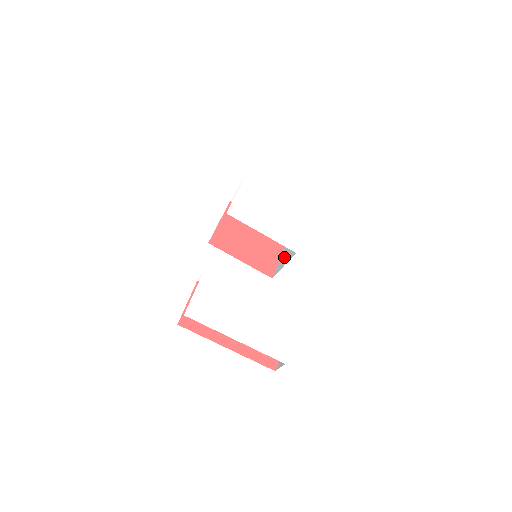
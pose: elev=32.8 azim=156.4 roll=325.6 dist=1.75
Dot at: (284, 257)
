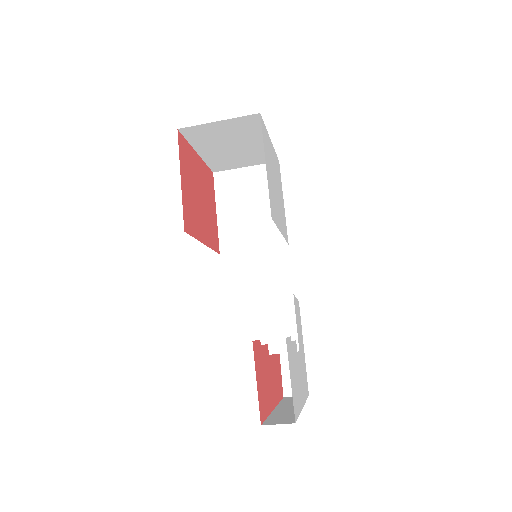
Dot at: (240, 228)
